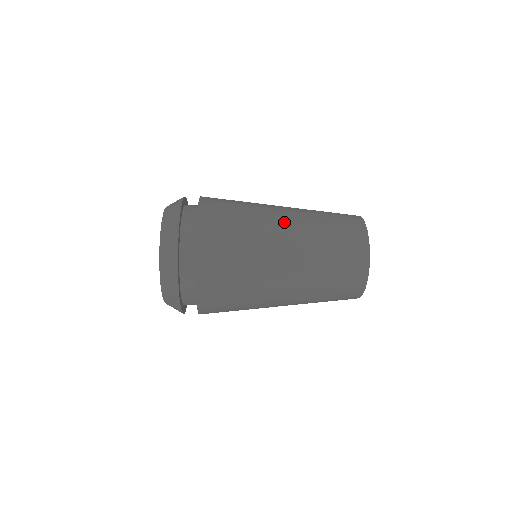
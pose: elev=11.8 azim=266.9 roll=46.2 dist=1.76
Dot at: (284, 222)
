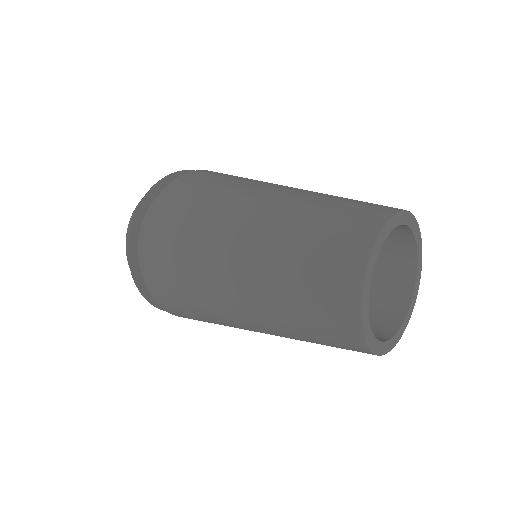
Dot at: (243, 224)
